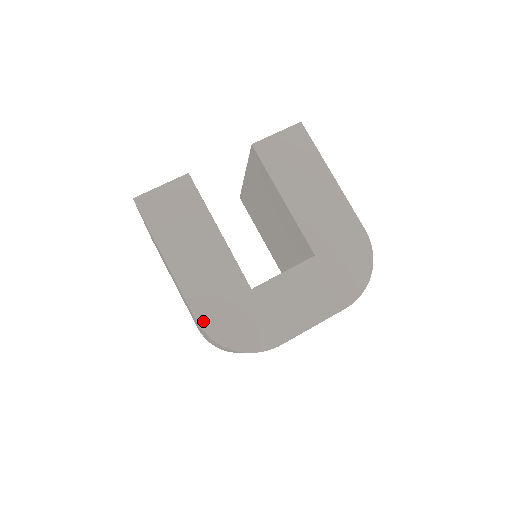
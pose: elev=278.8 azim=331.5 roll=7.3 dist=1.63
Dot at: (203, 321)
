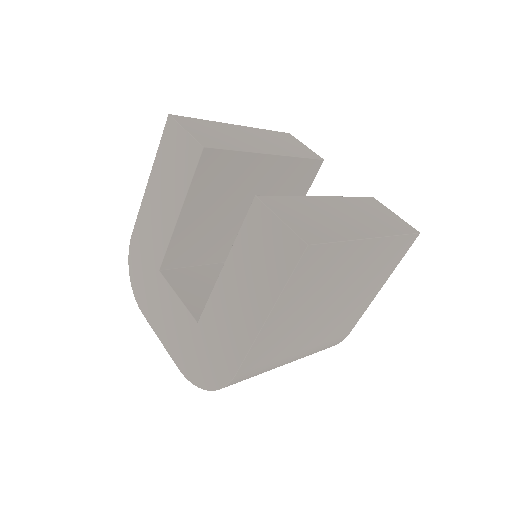
Dot at: (133, 241)
